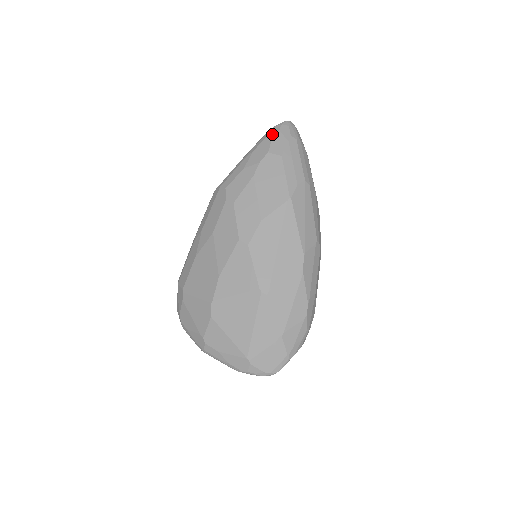
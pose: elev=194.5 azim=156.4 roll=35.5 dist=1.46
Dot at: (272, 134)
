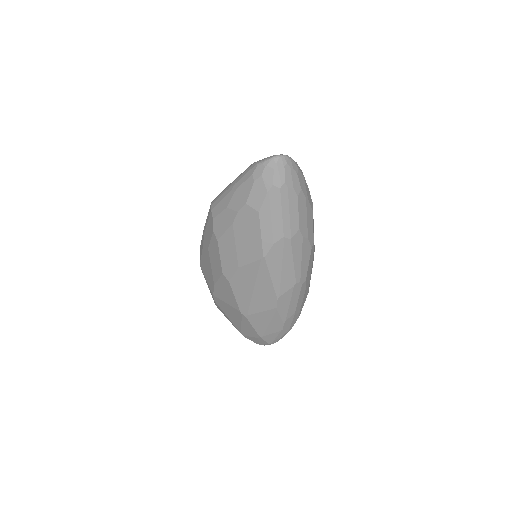
Dot at: (253, 178)
